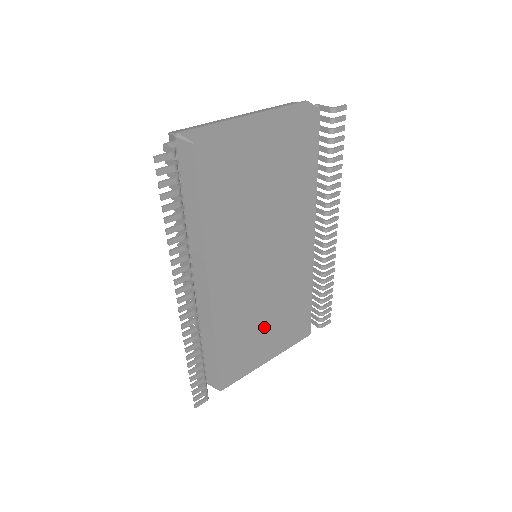
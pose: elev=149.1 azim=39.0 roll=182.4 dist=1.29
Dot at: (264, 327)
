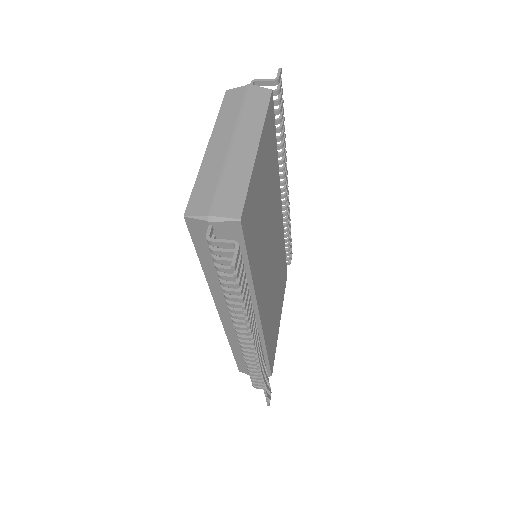
Dot at: (276, 303)
